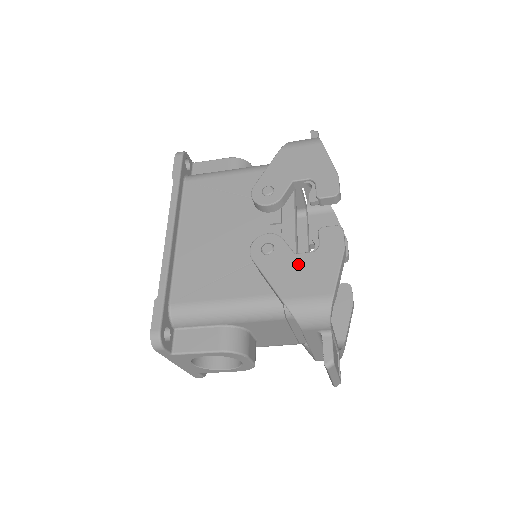
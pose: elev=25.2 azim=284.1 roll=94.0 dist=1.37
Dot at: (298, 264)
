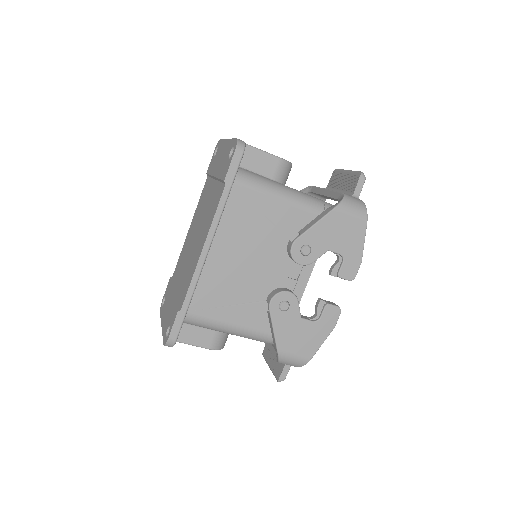
Dot at: (300, 328)
